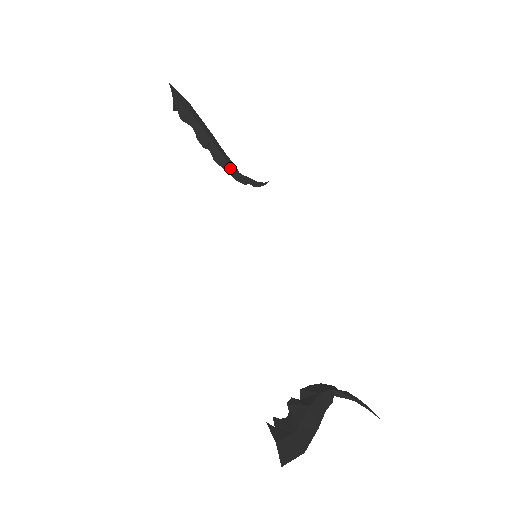
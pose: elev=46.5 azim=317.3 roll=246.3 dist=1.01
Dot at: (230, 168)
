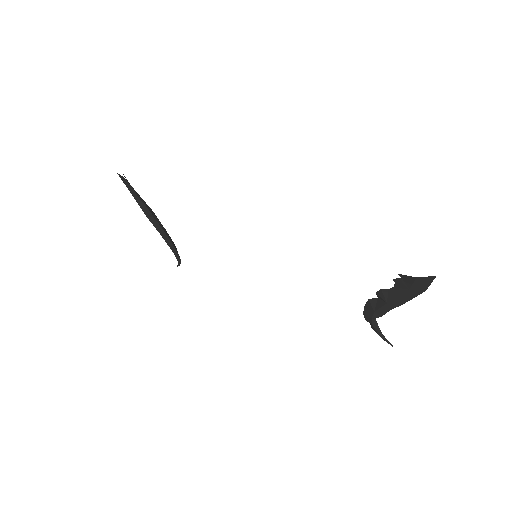
Dot at: (168, 236)
